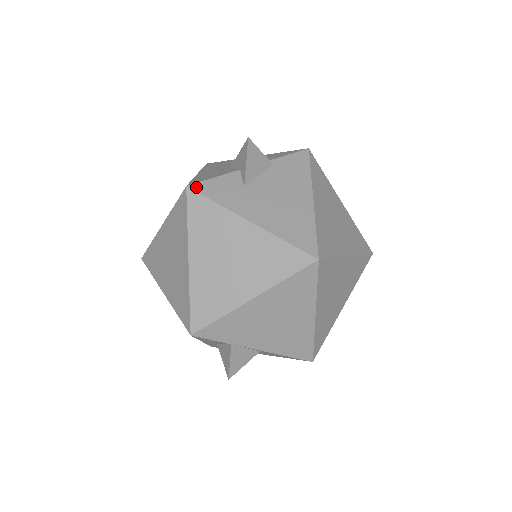
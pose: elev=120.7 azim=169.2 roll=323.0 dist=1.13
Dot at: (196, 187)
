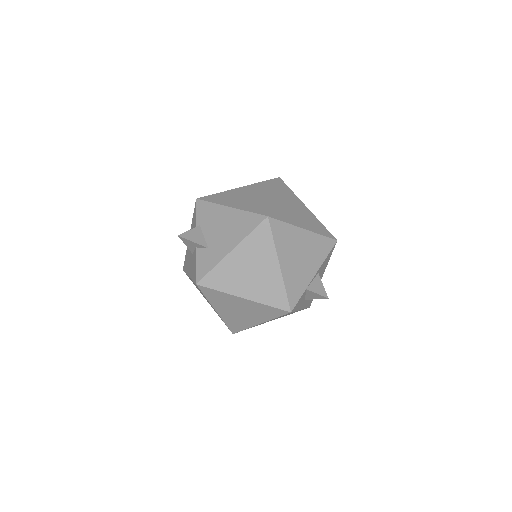
Dot at: (198, 278)
